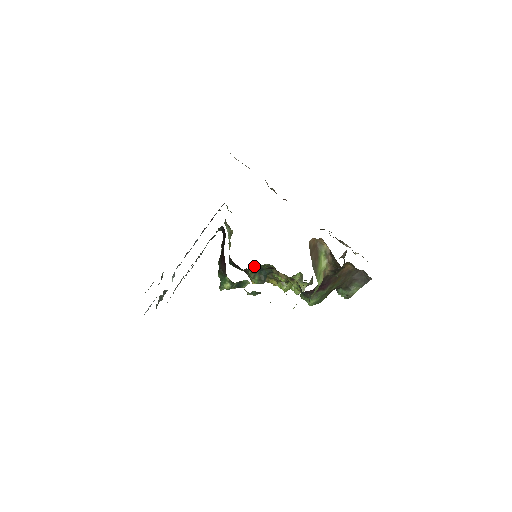
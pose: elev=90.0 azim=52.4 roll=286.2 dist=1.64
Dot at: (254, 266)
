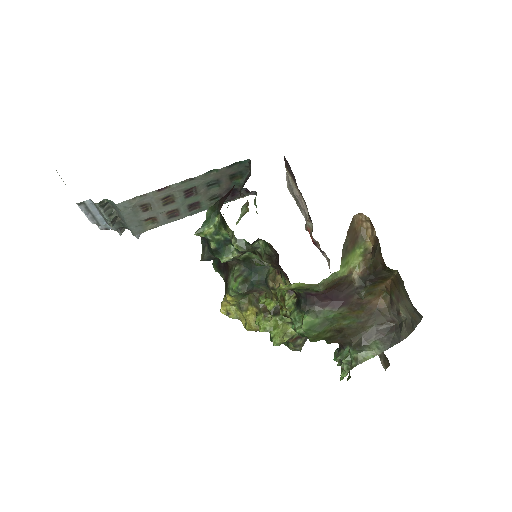
Dot at: occluded
